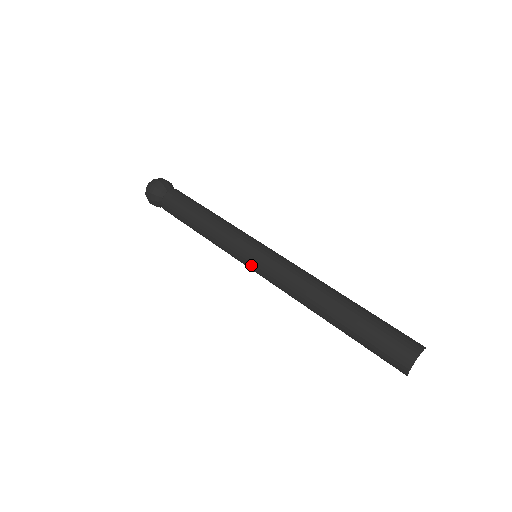
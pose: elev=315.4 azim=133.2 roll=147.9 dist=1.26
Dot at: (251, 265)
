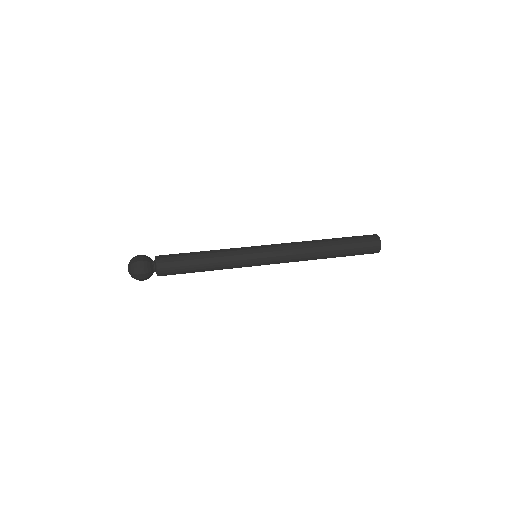
Dot at: (261, 250)
